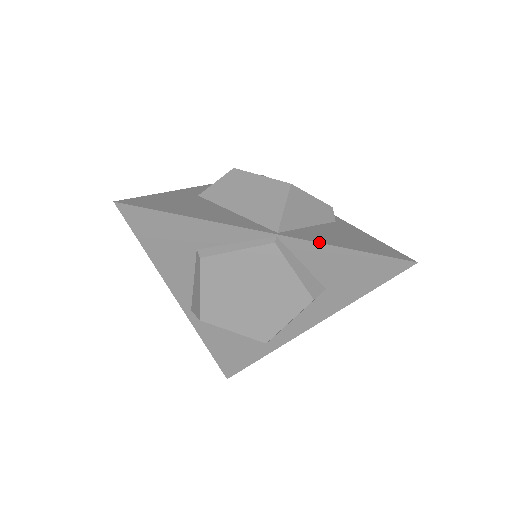
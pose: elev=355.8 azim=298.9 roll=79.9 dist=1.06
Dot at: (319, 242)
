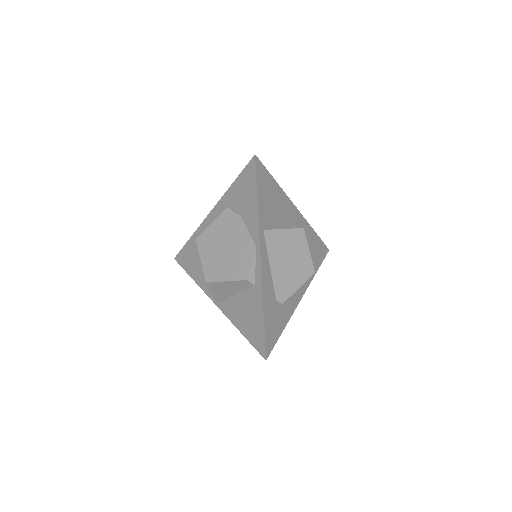
Dot at: (229, 319)
